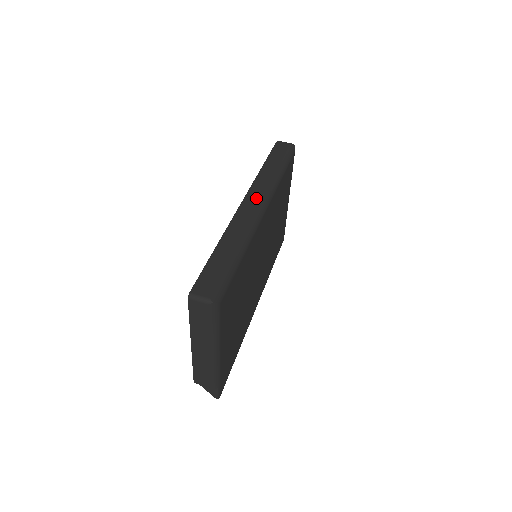
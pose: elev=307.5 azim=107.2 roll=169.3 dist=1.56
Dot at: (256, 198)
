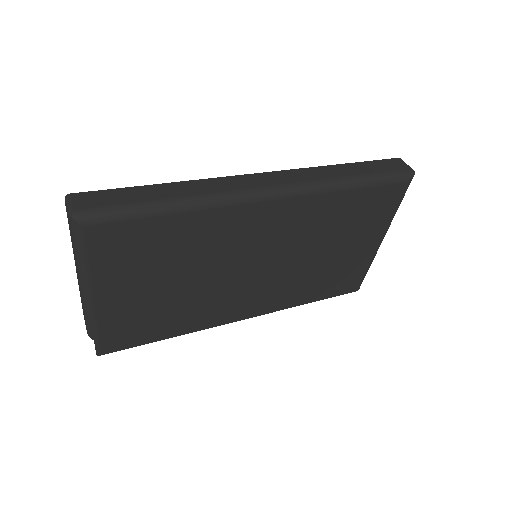
Dot at: (277, 180)
